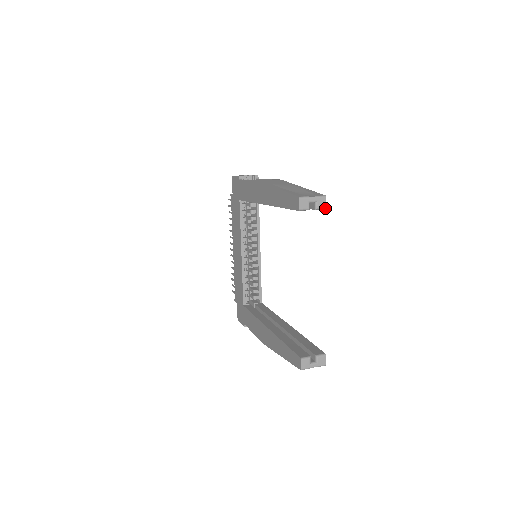
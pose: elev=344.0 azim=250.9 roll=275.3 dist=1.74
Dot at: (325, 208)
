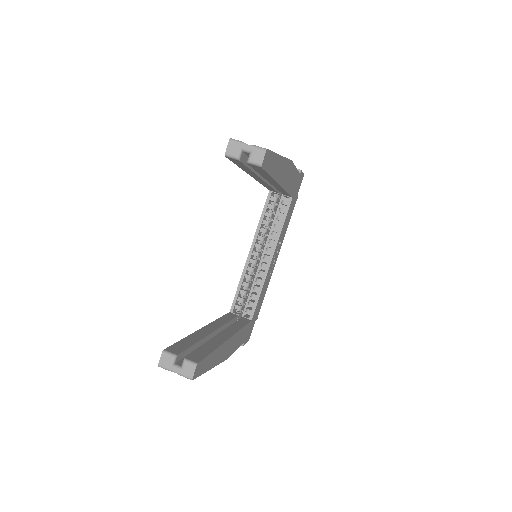
Dot at: (261, 165)
